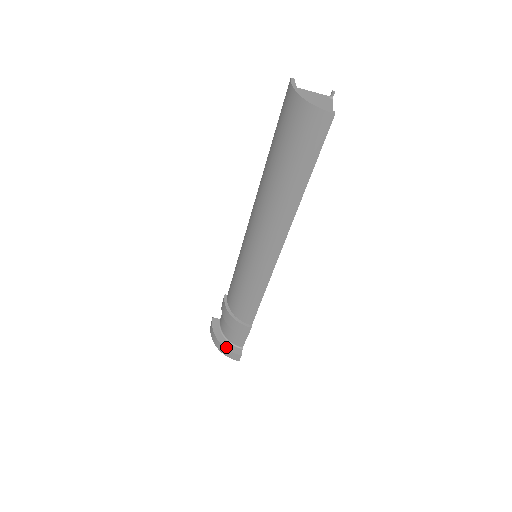
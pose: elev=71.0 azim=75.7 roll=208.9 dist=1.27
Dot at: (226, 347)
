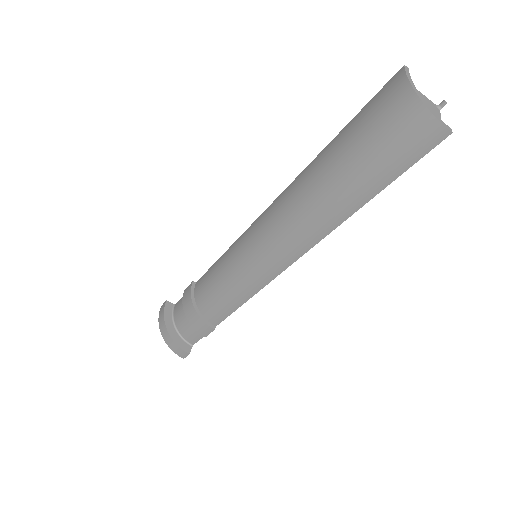
Dot at: (174, 340)
